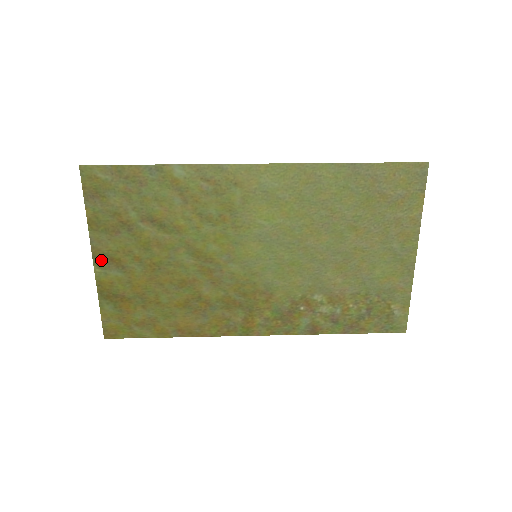
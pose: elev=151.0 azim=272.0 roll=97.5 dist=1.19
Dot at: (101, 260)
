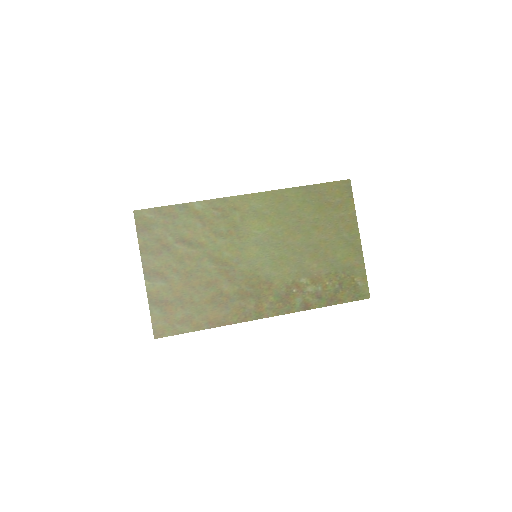
Dot at: (150, 275)
